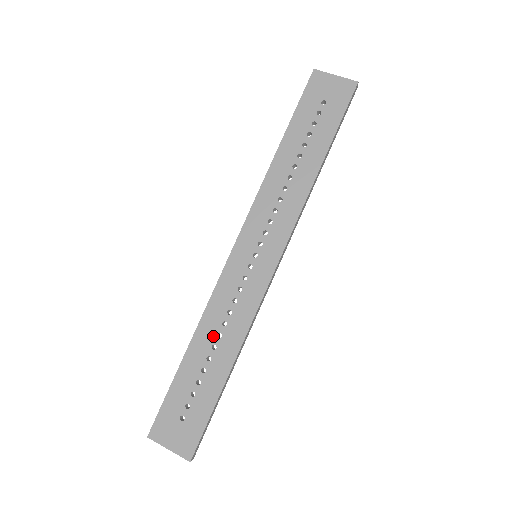
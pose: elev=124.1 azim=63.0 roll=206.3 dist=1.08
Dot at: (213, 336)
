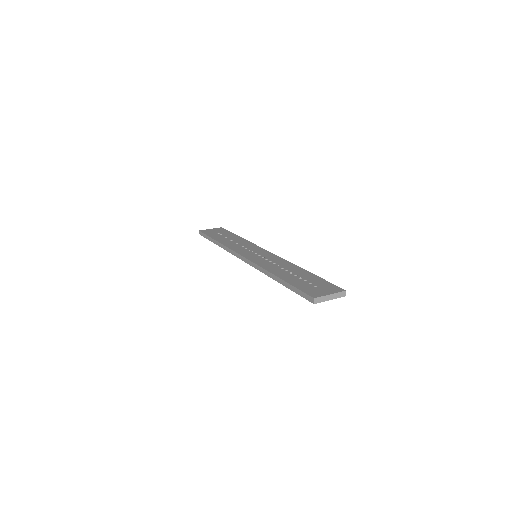
Dot at: (280, 269)
